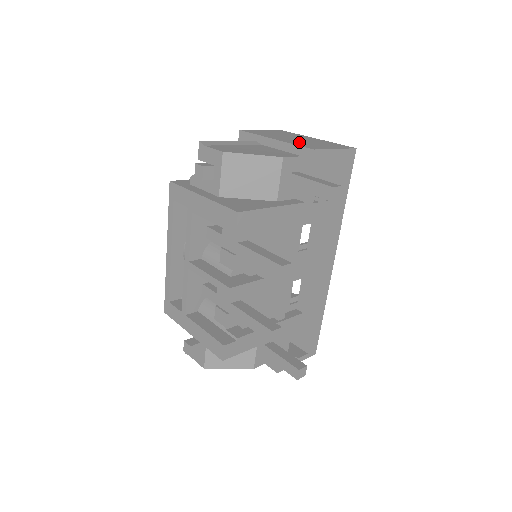
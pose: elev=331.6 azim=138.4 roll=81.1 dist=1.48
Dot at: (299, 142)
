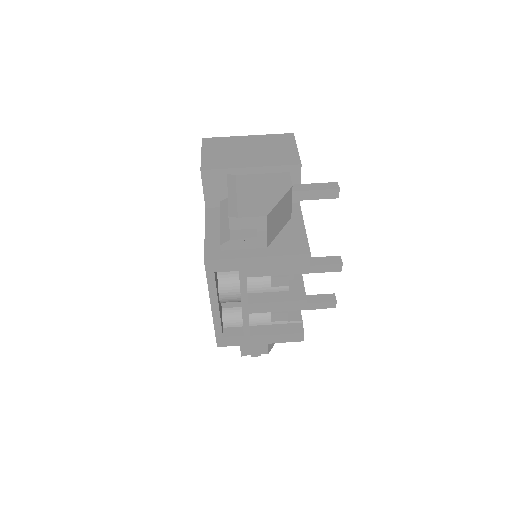
Dot at: (268, 157)
